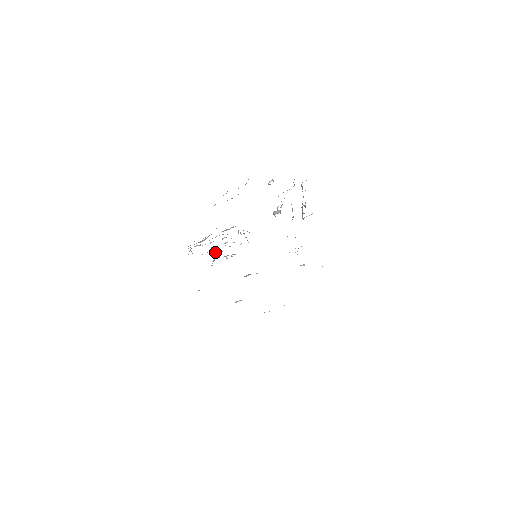
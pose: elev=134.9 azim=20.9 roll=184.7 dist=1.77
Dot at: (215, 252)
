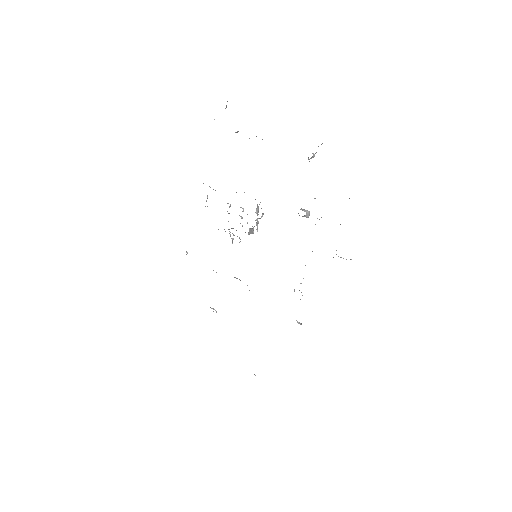
Dot at: occluded
